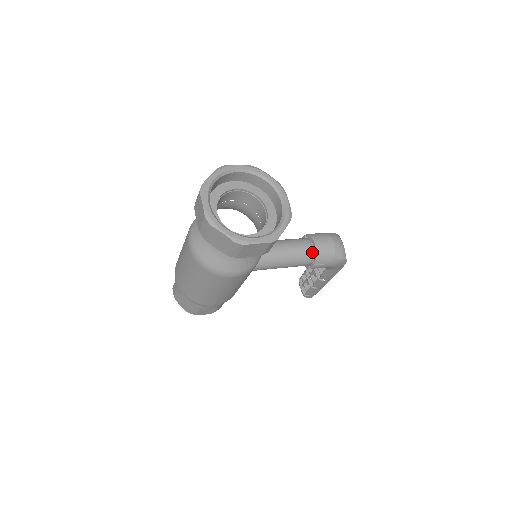
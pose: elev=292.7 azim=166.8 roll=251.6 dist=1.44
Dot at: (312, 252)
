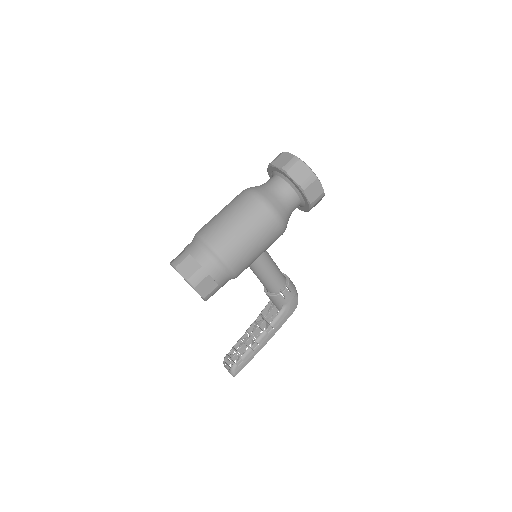
Dot at: (285, 278)
